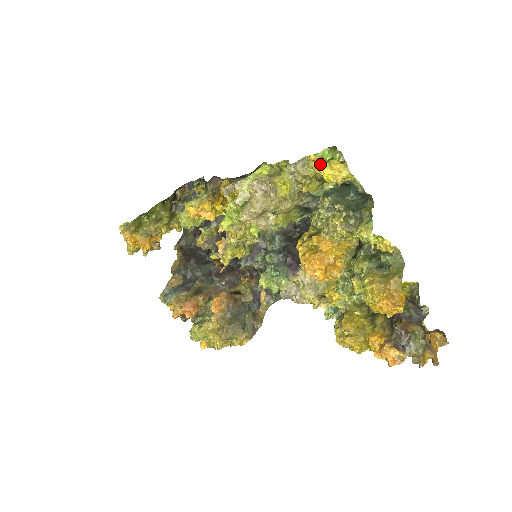
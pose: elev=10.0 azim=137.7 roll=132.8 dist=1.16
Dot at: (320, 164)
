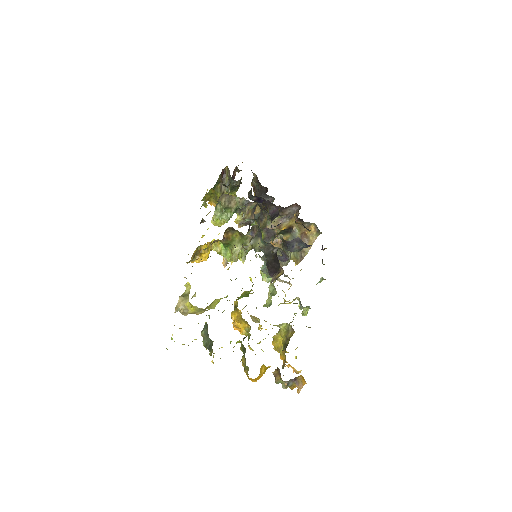
Dot at: occluded
